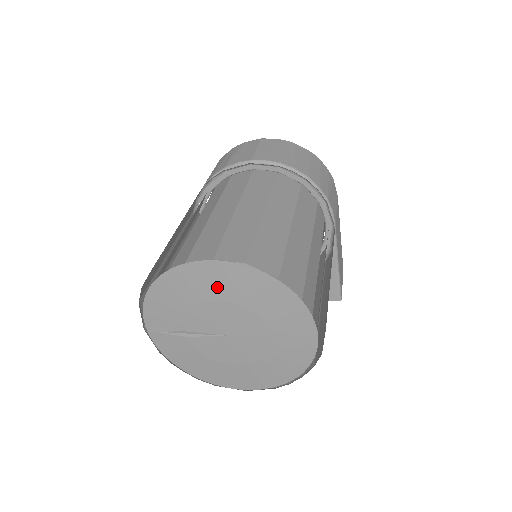
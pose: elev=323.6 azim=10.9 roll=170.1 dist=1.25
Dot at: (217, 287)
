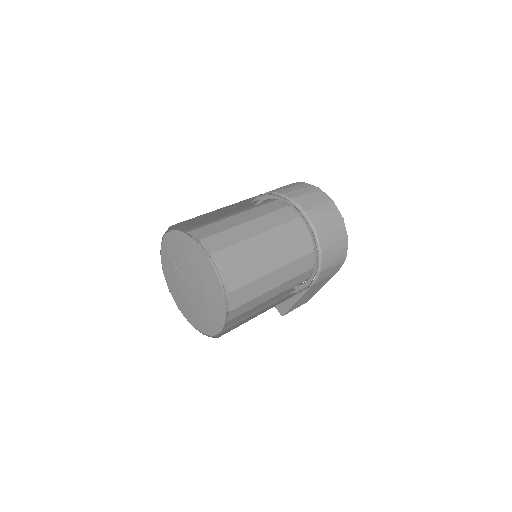
Dot at: (200, 266)
